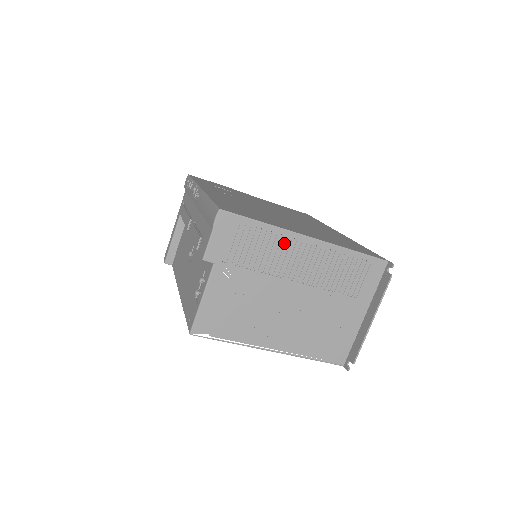
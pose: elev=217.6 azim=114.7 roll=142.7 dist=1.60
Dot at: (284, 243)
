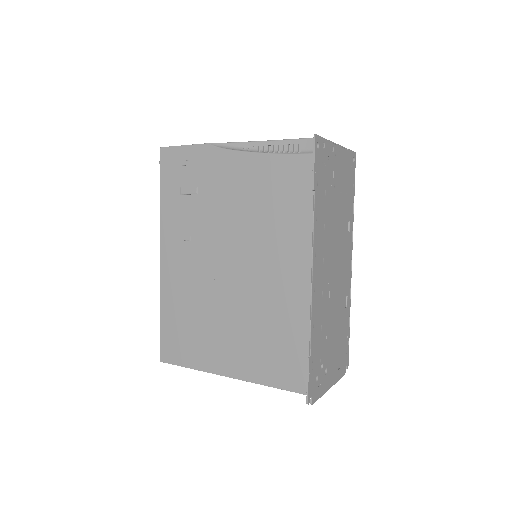
Dot at: occluded
